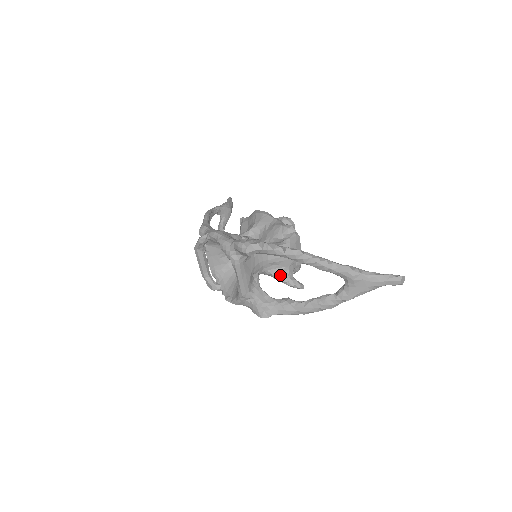
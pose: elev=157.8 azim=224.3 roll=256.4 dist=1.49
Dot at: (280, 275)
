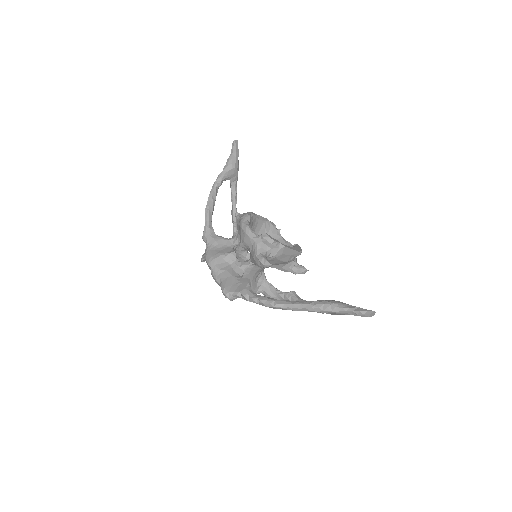
Dot at: (282, 268)
